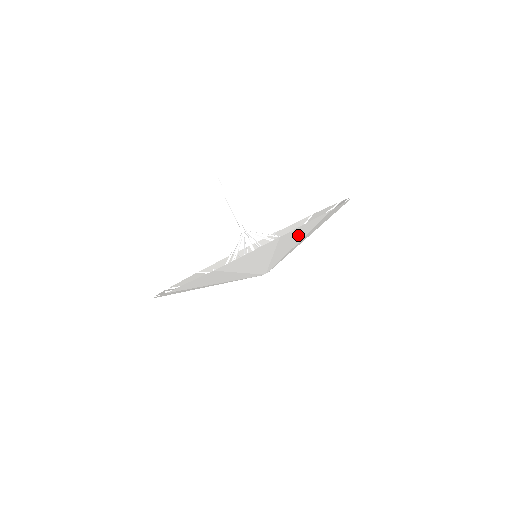
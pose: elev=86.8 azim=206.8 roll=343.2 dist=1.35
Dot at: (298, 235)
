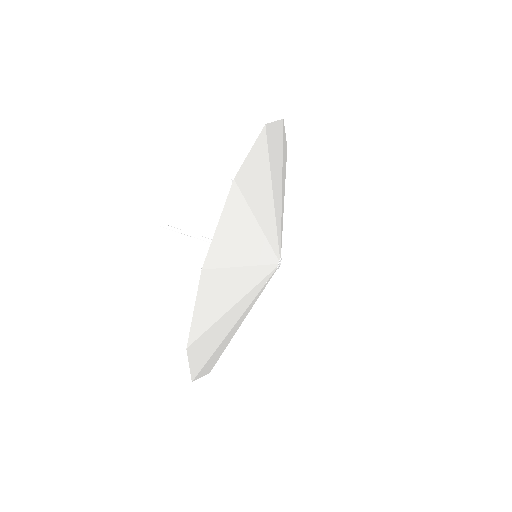
Dot at: (259, 178)
